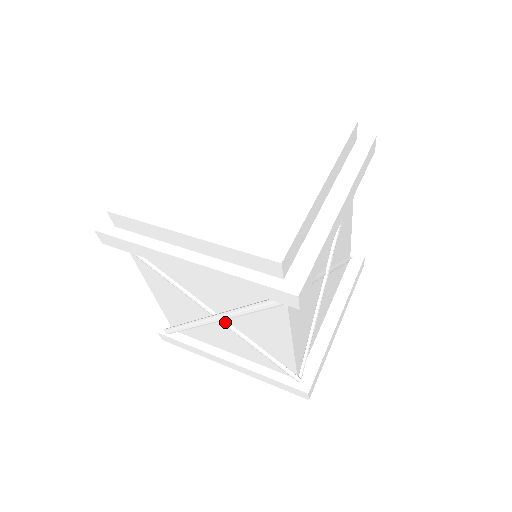
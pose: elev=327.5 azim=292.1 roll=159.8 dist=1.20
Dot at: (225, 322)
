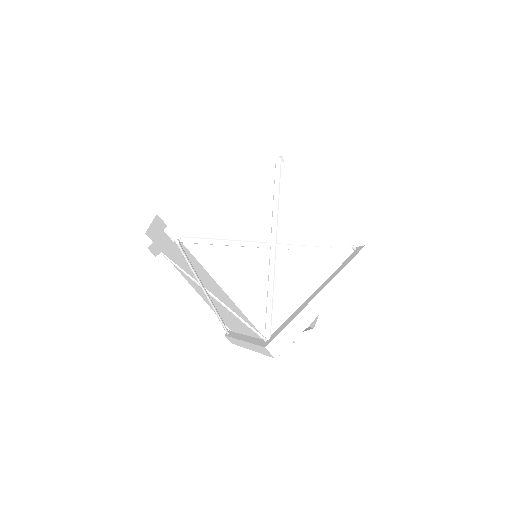
Dot at: (212, 295)
